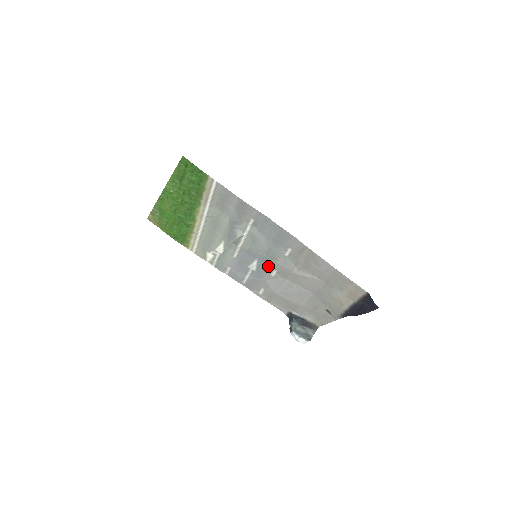
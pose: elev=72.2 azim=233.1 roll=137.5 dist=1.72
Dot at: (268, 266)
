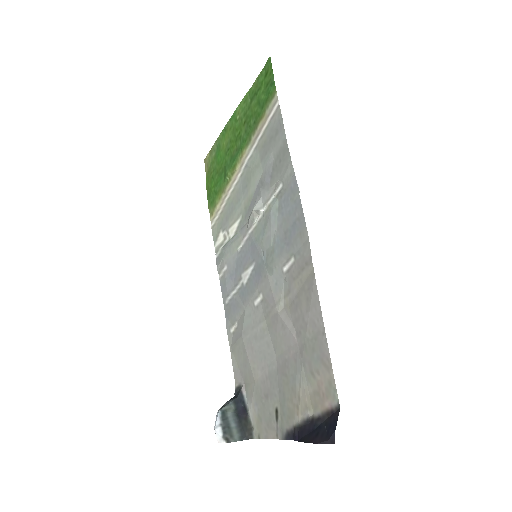
Dot at: (259, 282)
